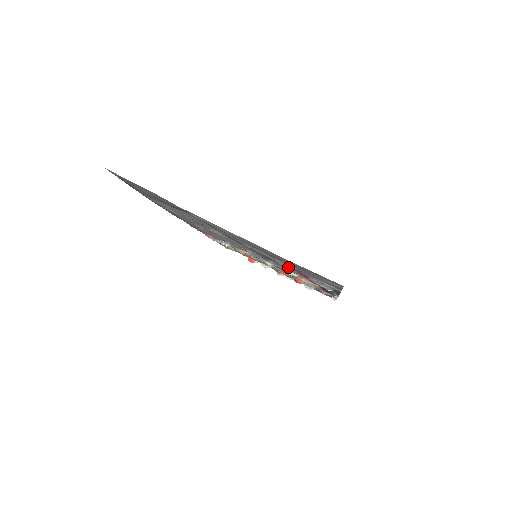
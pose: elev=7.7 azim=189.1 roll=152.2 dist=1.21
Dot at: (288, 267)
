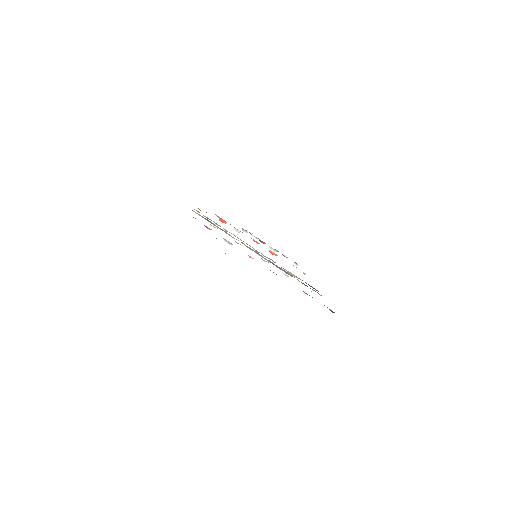
Dot at: occluded
